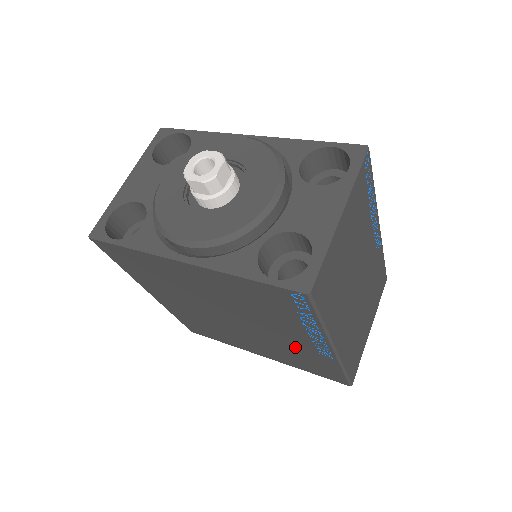
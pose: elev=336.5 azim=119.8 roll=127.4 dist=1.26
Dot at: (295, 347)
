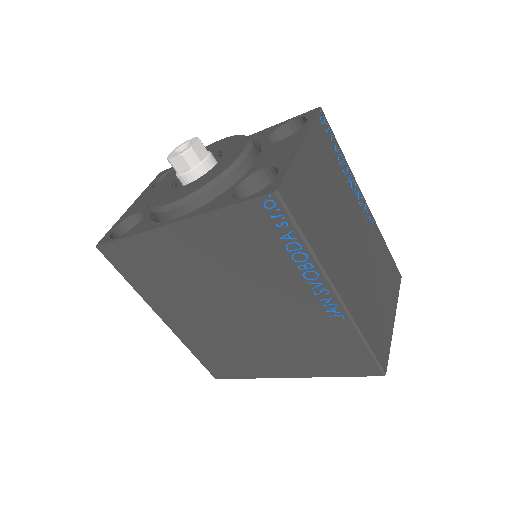
Dot at: (305, 323)
